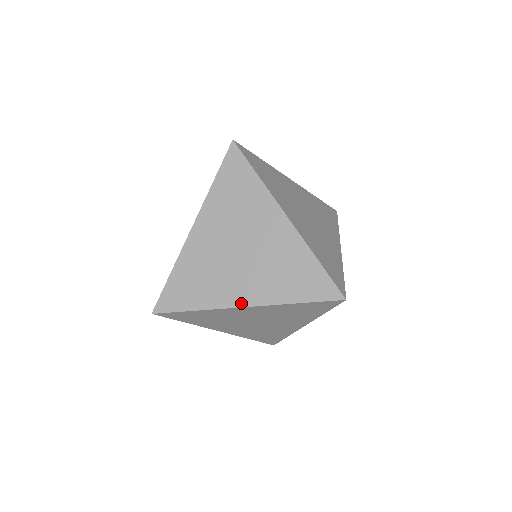
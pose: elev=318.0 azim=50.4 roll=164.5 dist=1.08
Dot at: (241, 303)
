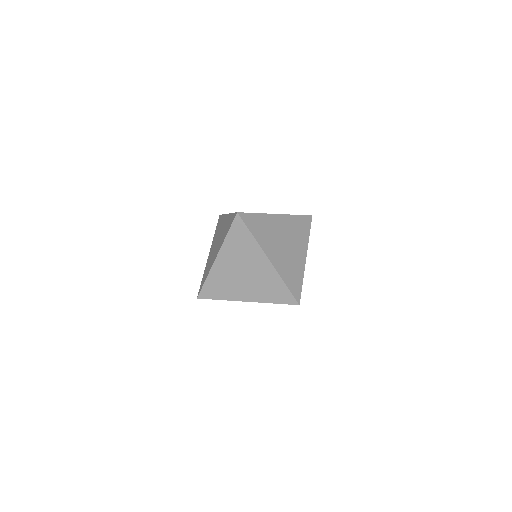
Dot at: (244, 300)
